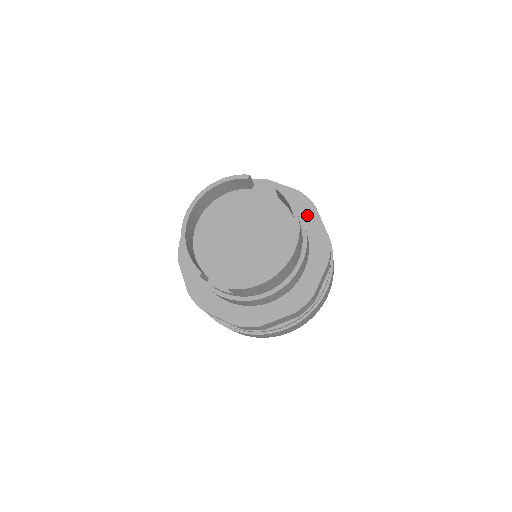
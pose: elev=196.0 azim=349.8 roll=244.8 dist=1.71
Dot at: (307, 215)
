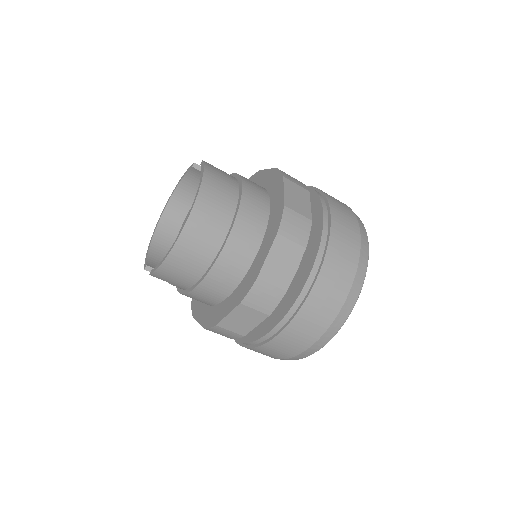
Dot at: (275, 190)
